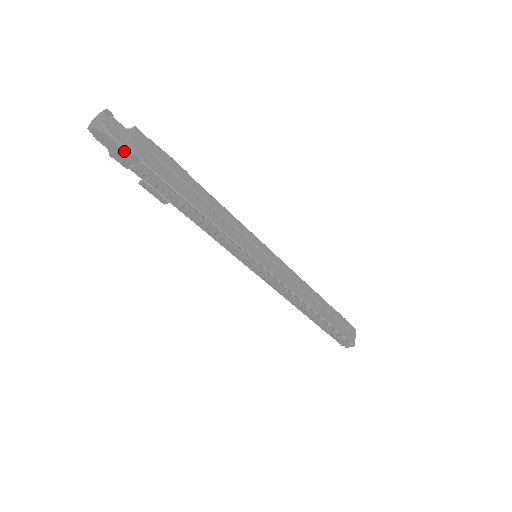
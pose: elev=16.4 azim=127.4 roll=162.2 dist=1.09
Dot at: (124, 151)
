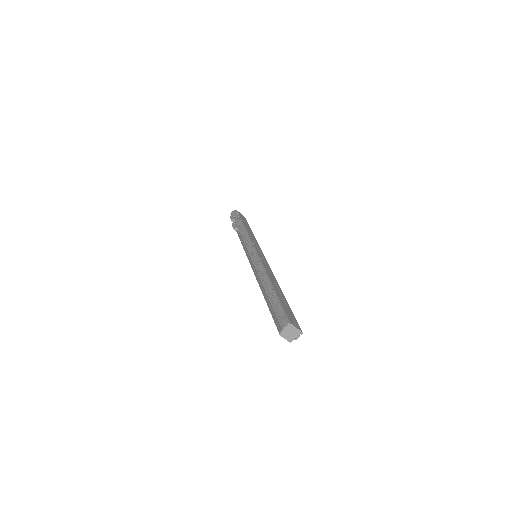
Dot at: (236, 213)
